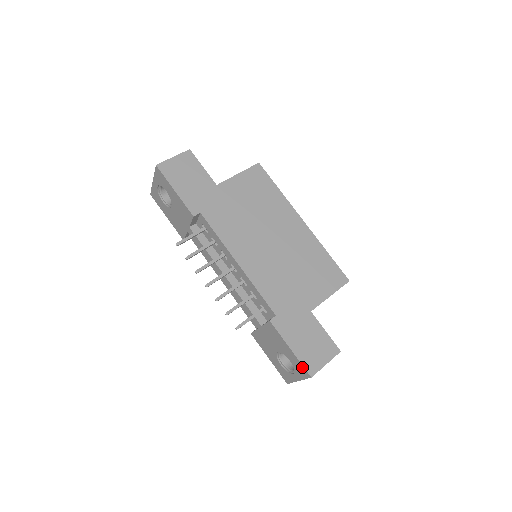
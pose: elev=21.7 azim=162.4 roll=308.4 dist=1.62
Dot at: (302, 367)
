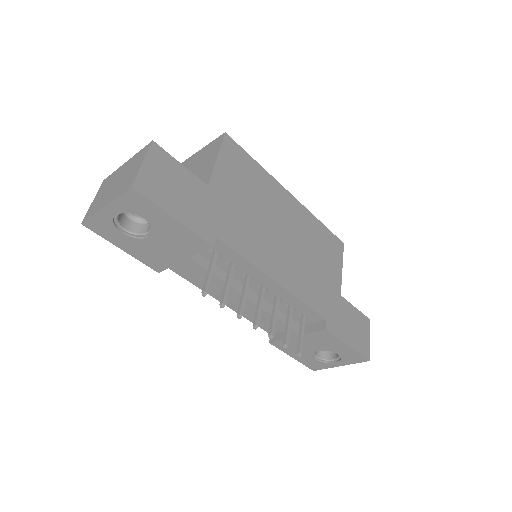
Dot at: (359, 356)
